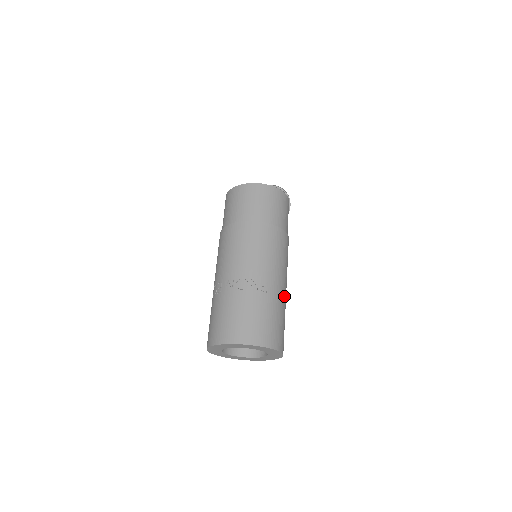
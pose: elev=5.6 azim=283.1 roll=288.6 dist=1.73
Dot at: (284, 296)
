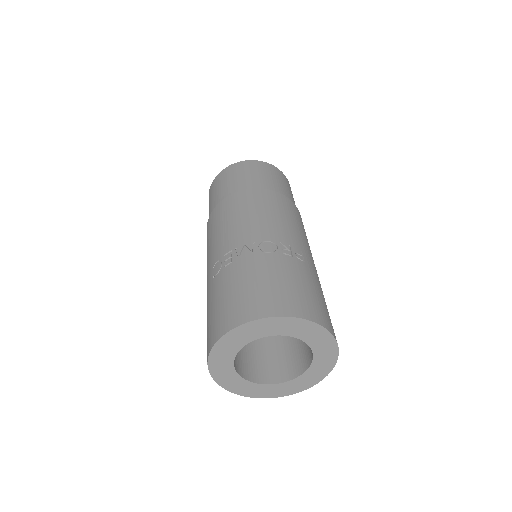
Dot at: occluded
